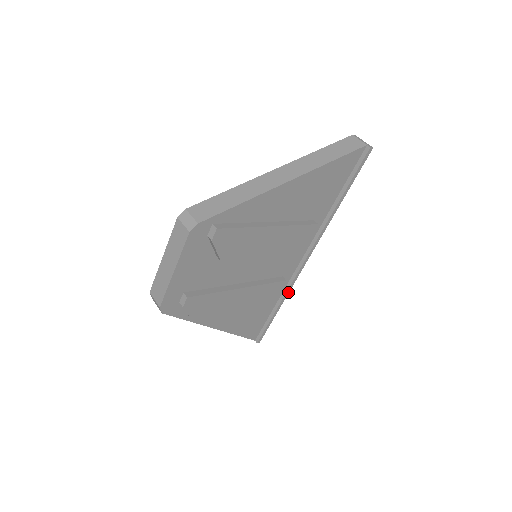
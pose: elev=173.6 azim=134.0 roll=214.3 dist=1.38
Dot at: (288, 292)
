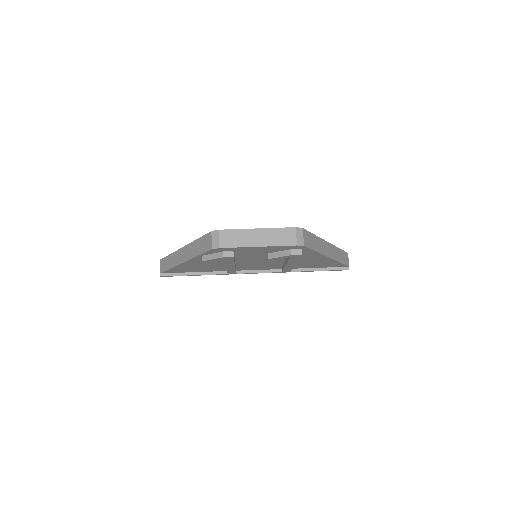
Dot at: (220, 274)
